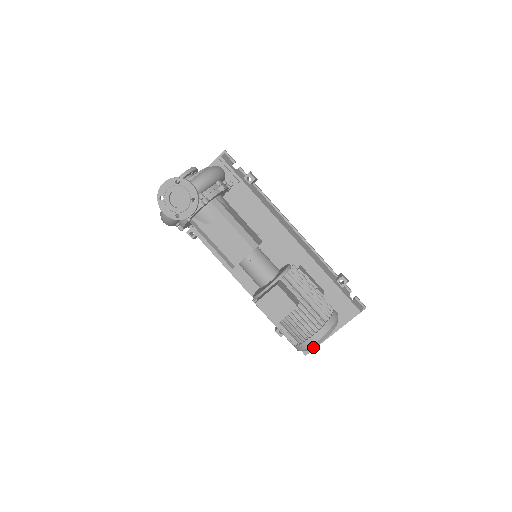
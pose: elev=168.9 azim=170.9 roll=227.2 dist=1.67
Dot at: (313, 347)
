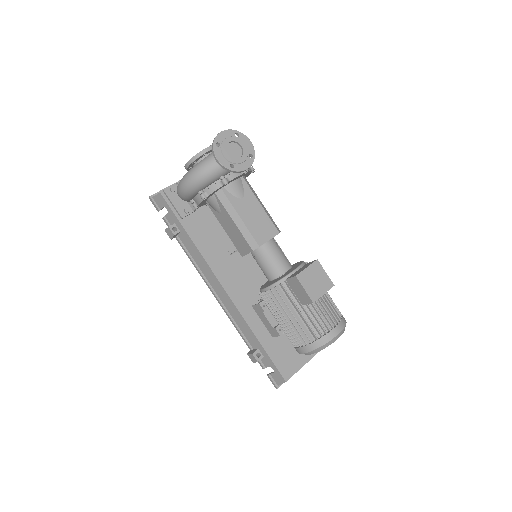
Dot at: (331, 343)
